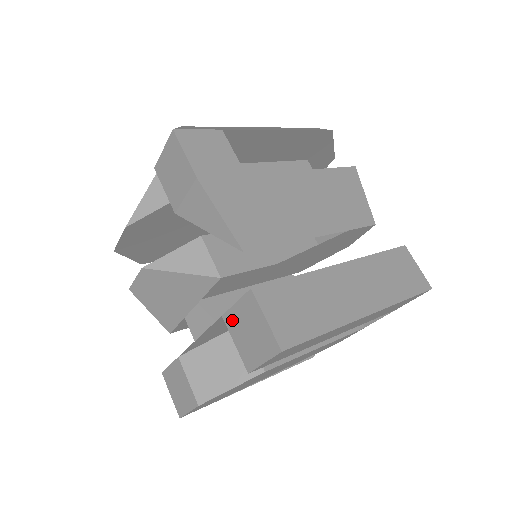
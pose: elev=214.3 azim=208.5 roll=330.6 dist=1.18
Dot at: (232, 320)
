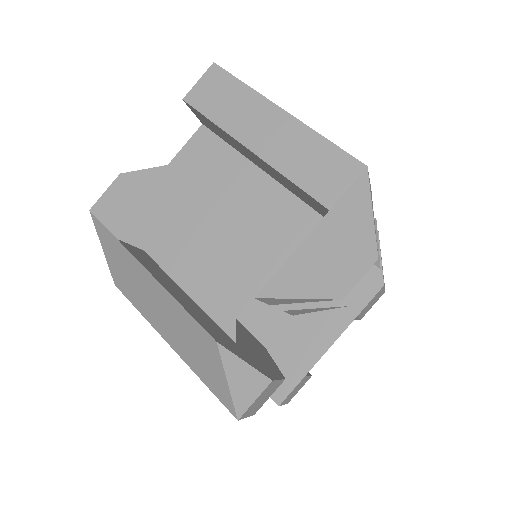
Dot at: occluded
